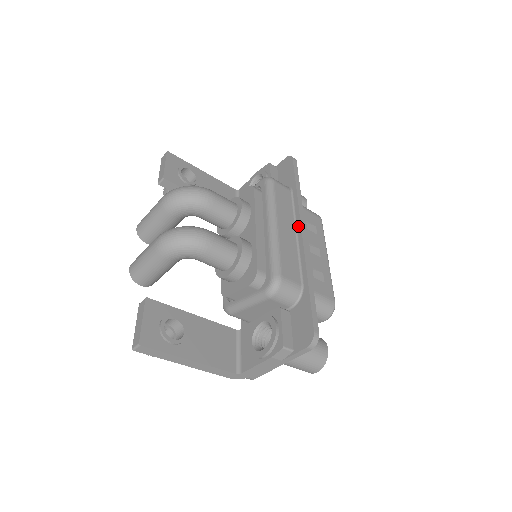
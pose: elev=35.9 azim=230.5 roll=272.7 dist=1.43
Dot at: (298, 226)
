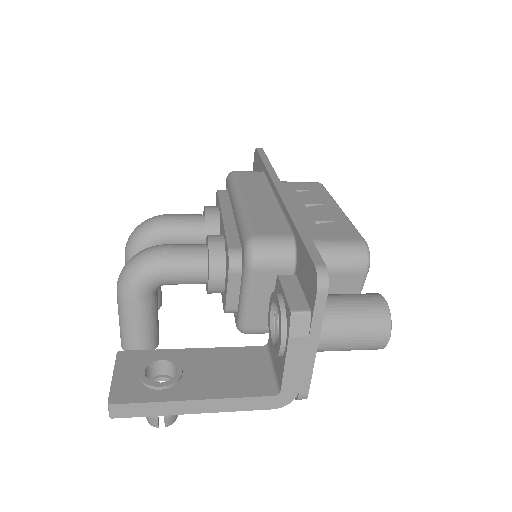
Dot at: (274, 190)
